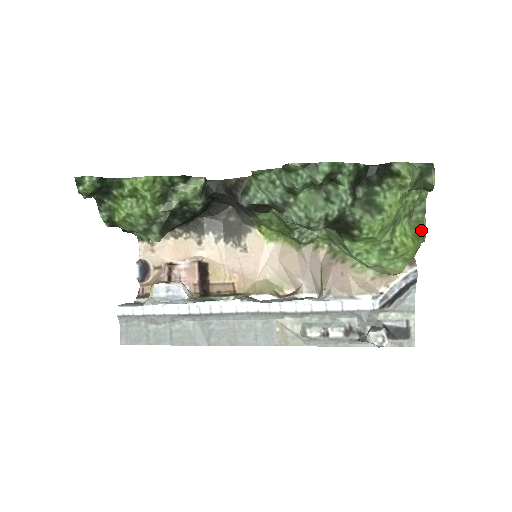
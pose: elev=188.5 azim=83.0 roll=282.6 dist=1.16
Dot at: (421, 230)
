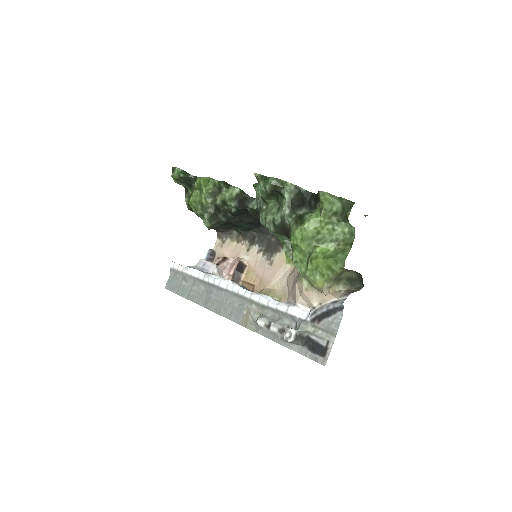
Dot at: (340, 255)
